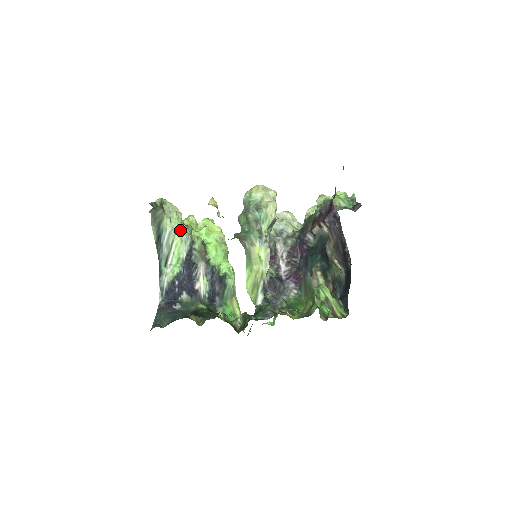
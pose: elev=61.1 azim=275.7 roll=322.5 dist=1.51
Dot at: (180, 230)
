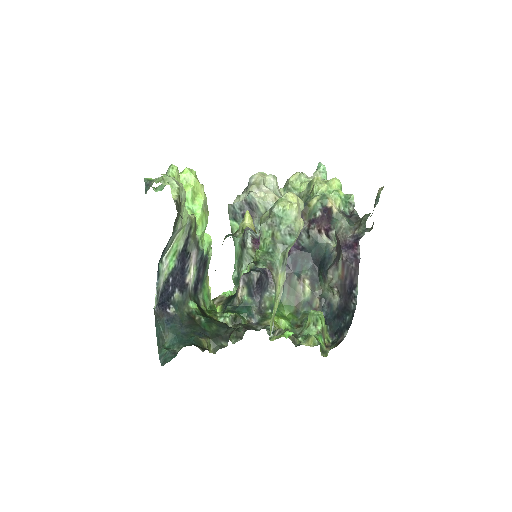
Dot at: (185, 220)
